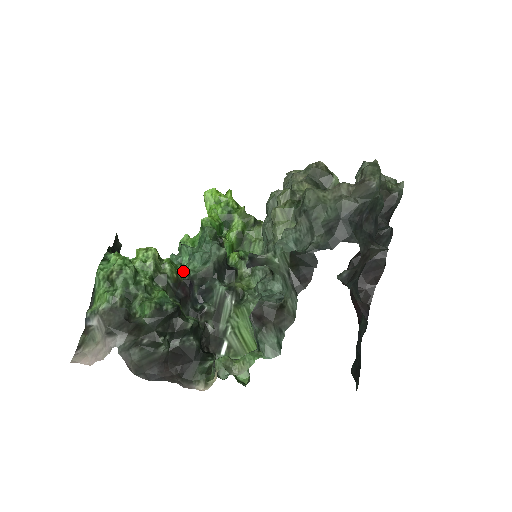
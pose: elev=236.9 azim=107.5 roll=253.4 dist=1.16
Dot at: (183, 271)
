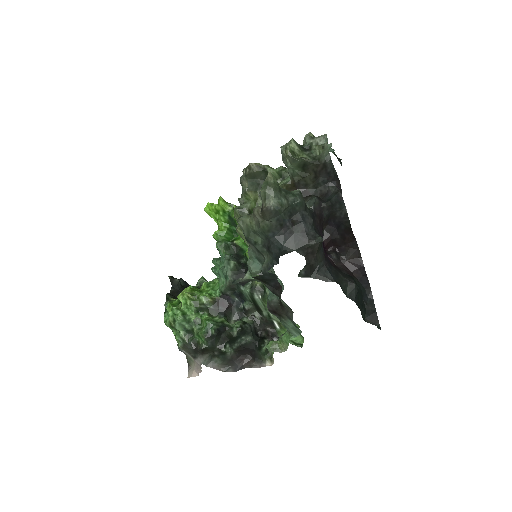
Dot at: (217, 289)
